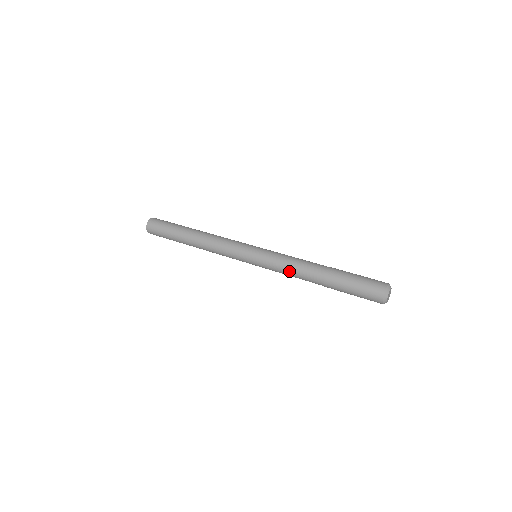
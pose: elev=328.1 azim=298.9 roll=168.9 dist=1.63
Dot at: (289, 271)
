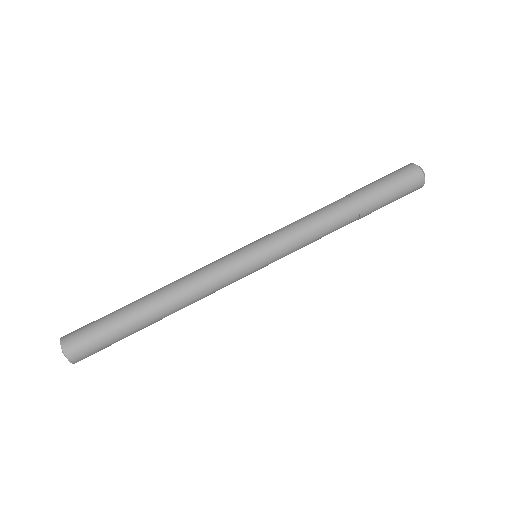
Dot at: occluded
